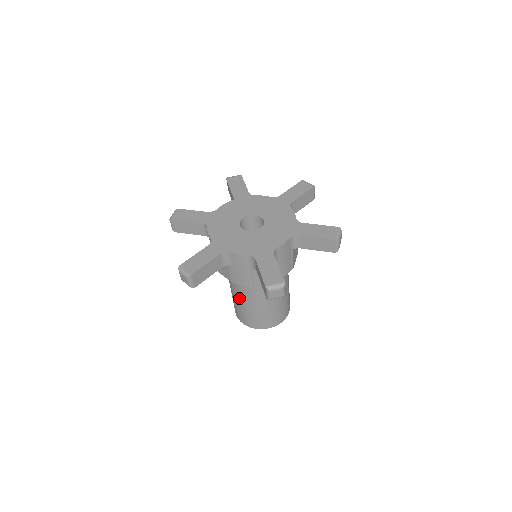
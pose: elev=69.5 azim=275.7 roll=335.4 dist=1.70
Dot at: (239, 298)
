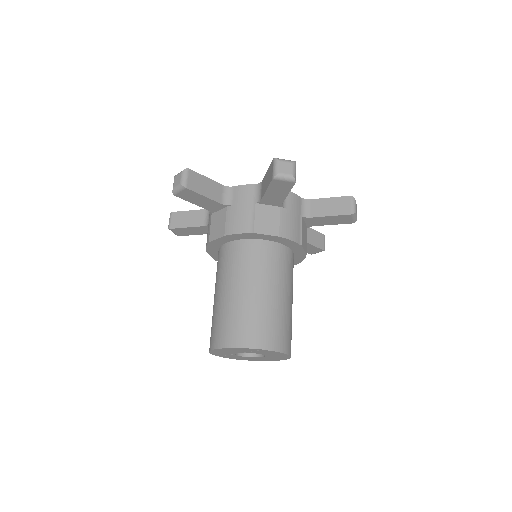
Dot at: (225, 288)
